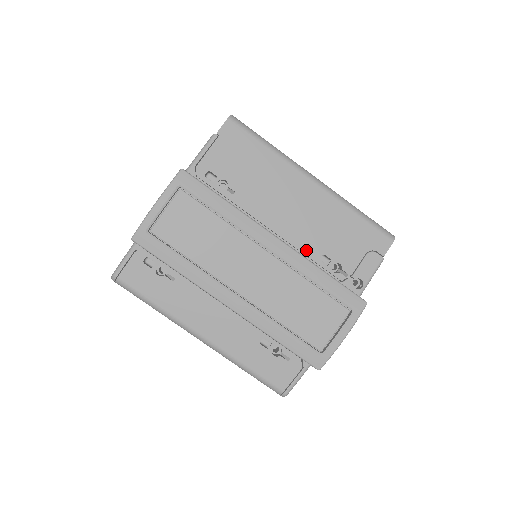
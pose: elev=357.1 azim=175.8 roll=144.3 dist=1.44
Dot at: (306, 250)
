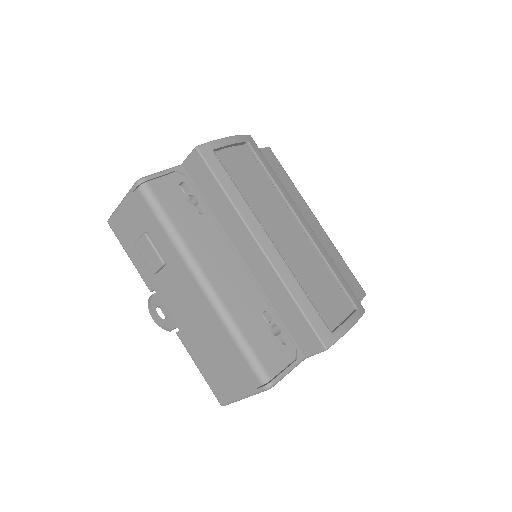
Dot at: occluded
